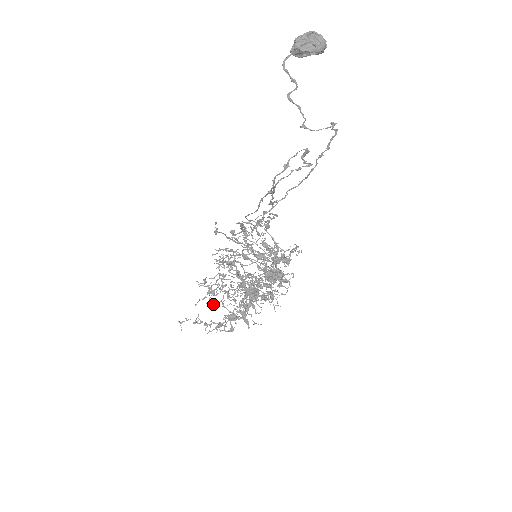
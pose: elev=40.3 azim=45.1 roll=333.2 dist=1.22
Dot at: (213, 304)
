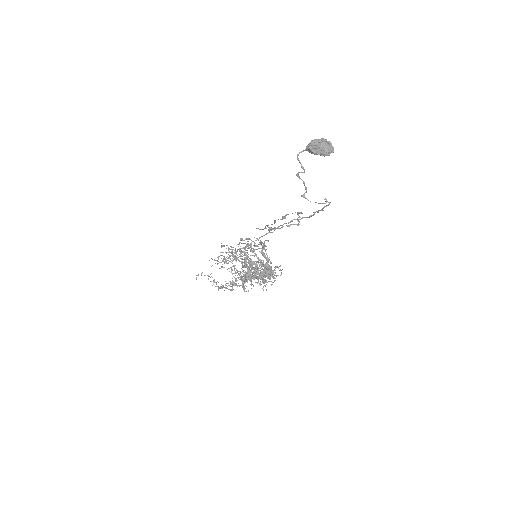
Dot at: occluded
